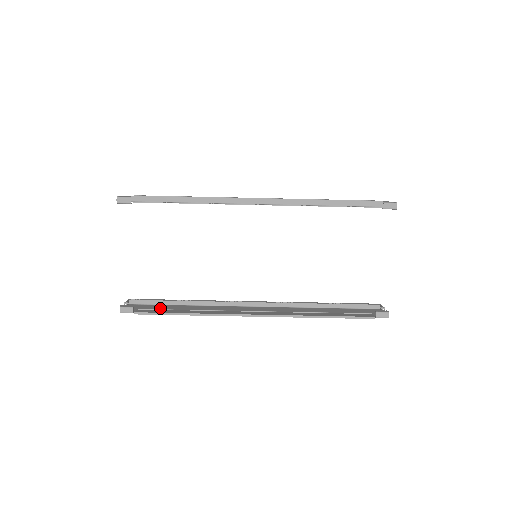
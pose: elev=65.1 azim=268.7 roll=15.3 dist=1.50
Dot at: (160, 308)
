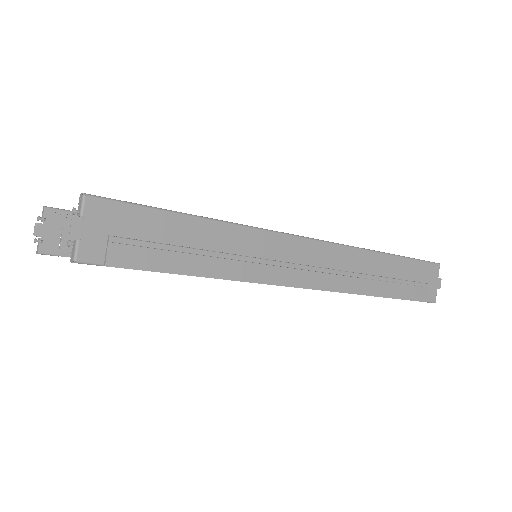
Dot at: occluded
